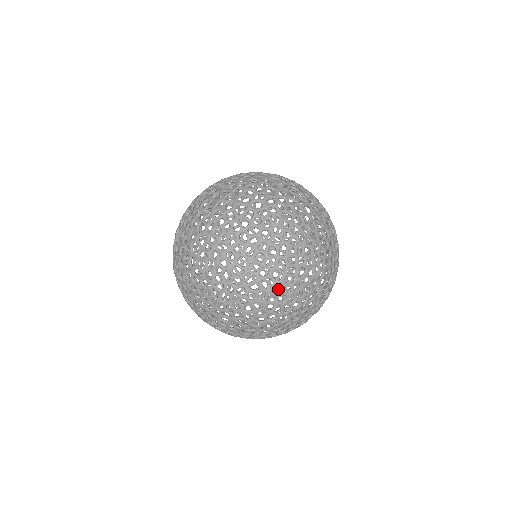
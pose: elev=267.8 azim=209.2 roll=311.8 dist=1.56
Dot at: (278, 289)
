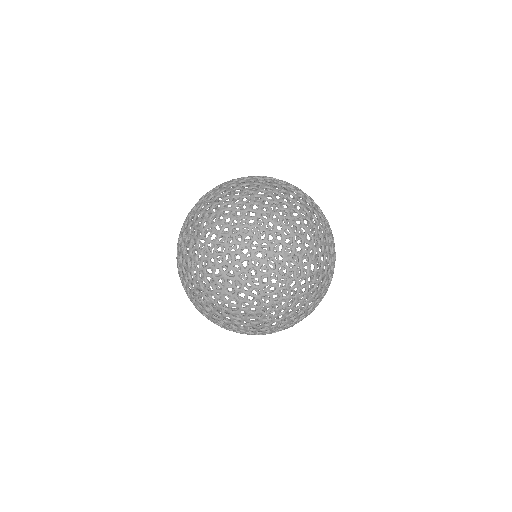
Dot at: occluded
